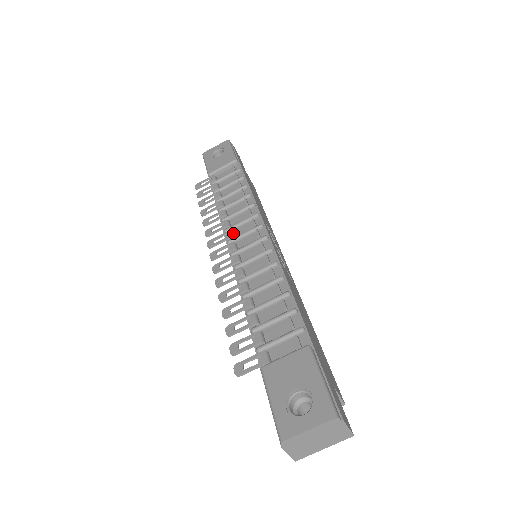
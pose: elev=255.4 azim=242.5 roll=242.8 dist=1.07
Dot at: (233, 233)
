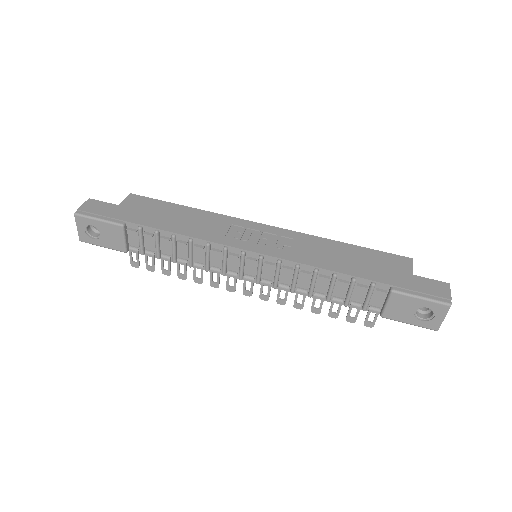
Dot at: (230, 271)
